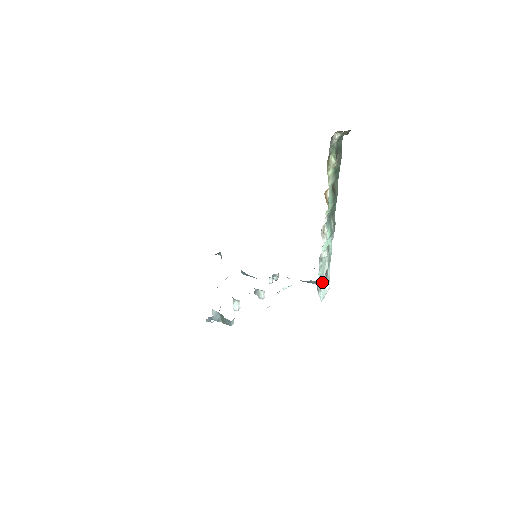
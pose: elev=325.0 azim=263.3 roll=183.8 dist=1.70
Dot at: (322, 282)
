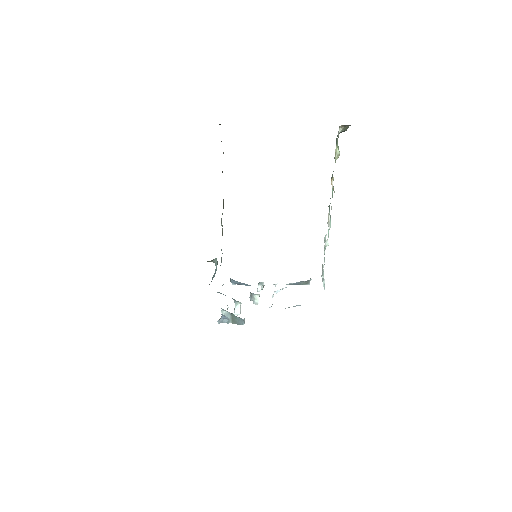
Dot at: occluded
